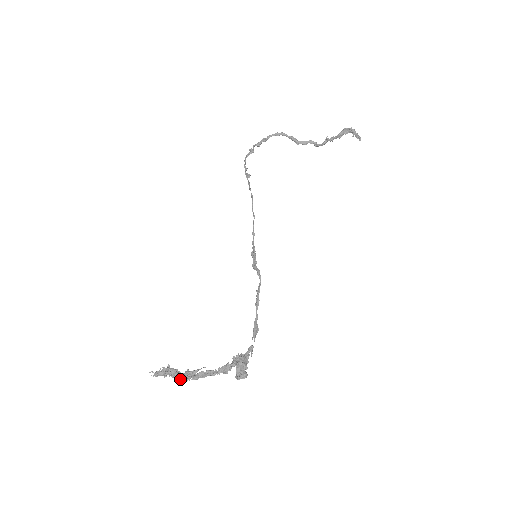
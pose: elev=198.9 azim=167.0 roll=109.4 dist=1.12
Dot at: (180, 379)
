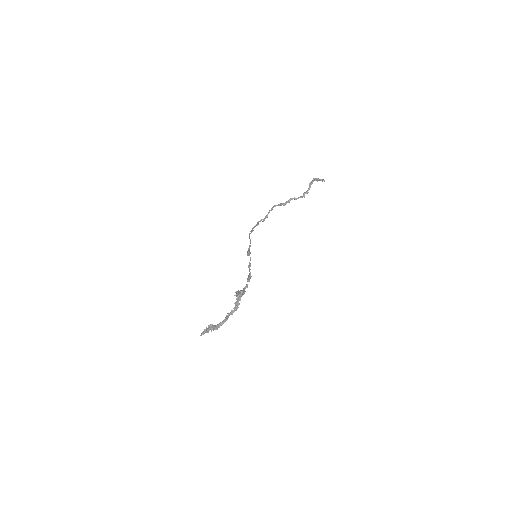
Dot at: (216, 328)
